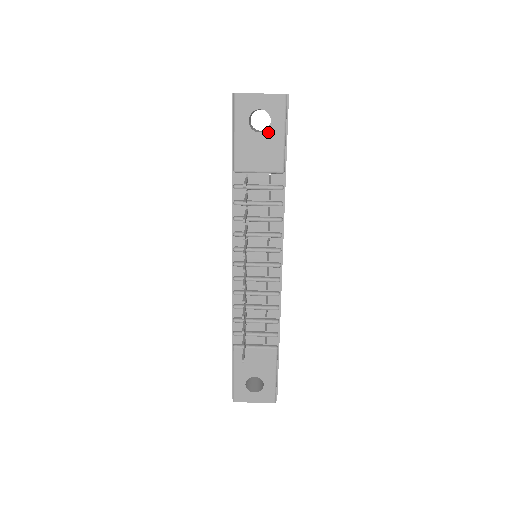
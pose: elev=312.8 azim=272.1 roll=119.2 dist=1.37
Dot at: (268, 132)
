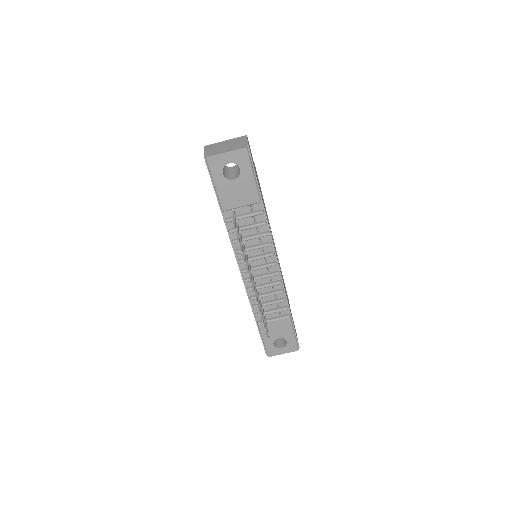
Dot at: (240, 178)
